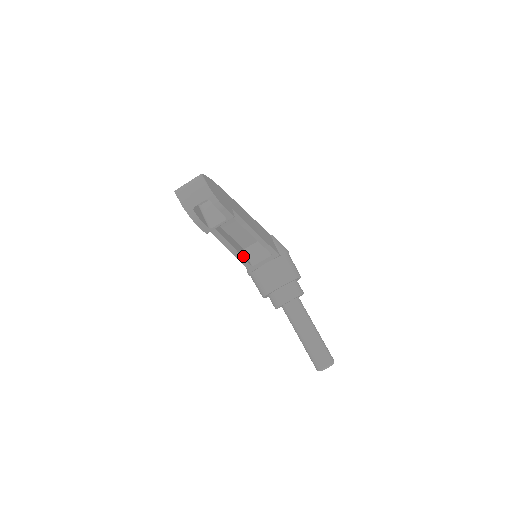
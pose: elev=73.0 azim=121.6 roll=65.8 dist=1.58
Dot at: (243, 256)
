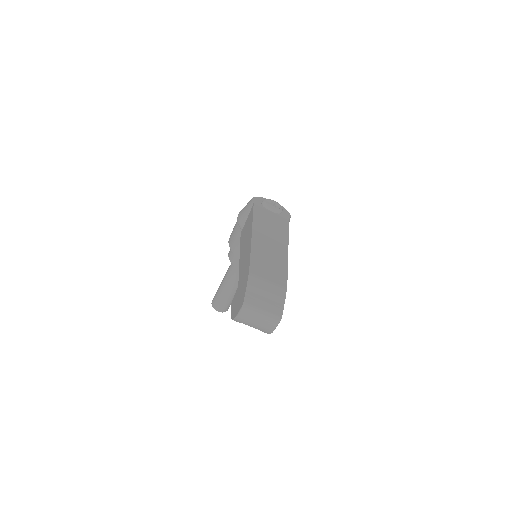
Dot at: occluded
